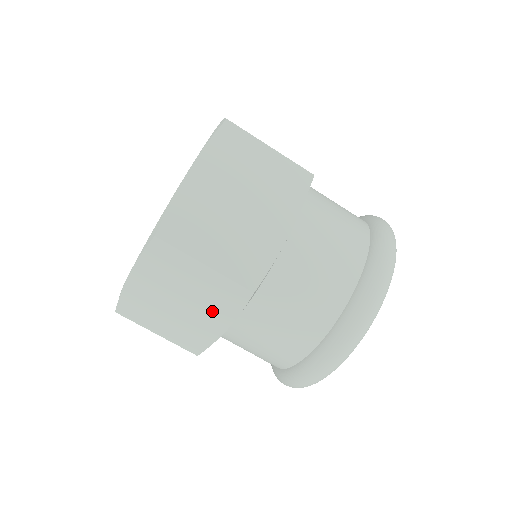
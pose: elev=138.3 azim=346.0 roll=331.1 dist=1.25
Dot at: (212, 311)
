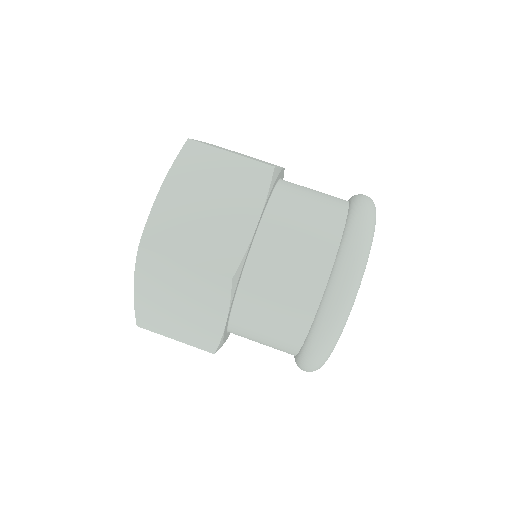
Dot at: (207, 306)
